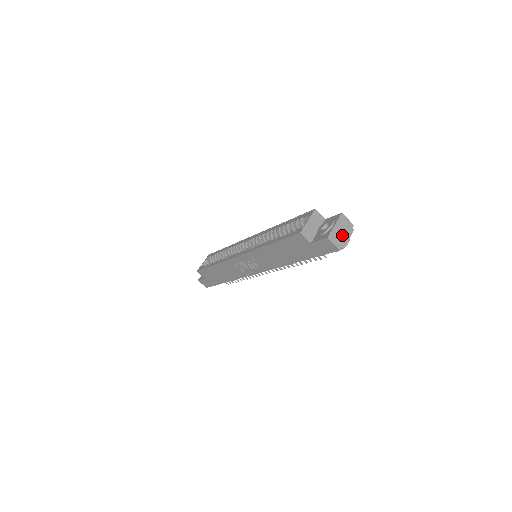
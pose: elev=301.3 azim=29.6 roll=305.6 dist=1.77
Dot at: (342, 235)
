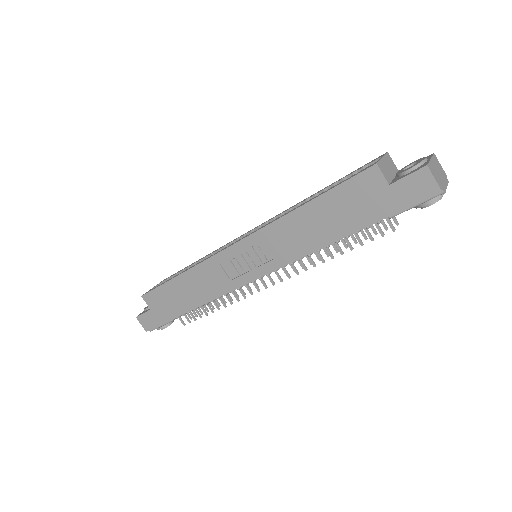
Dot at: (439, 176)
